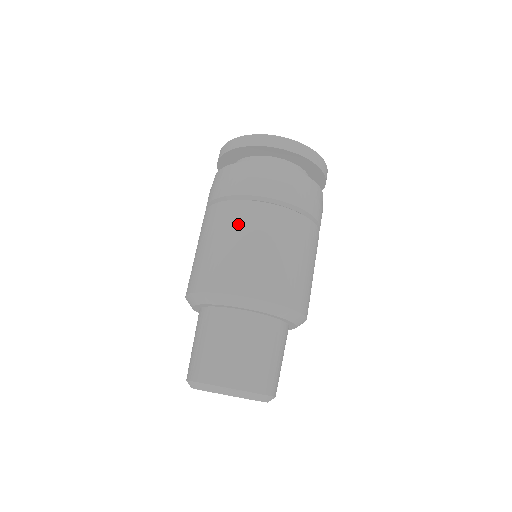
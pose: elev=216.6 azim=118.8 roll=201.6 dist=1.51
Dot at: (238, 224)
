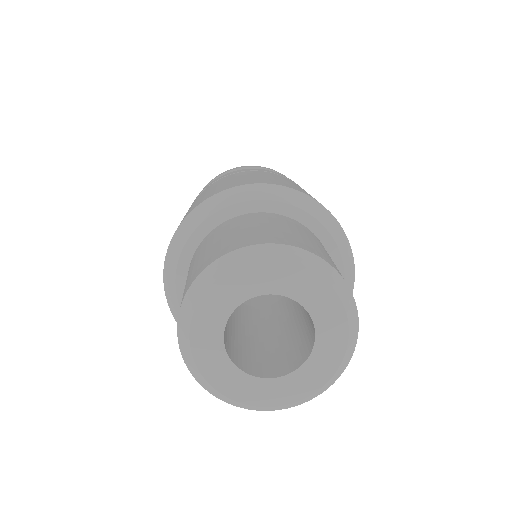
Dot at: (189, 208)
